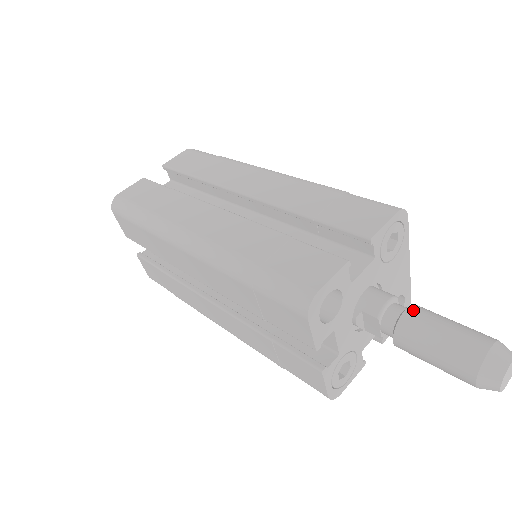
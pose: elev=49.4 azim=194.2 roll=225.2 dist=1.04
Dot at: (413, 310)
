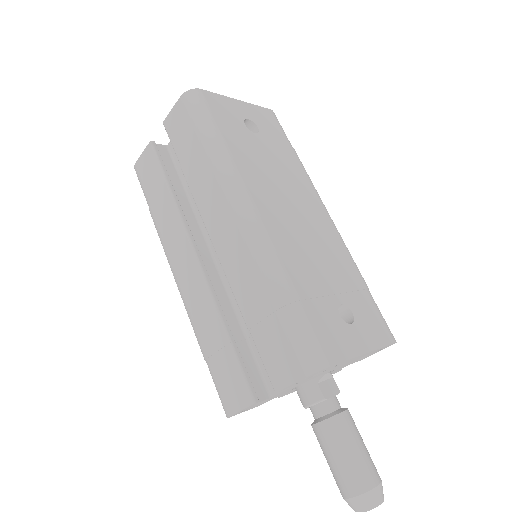
Dot at: (322, 427)
